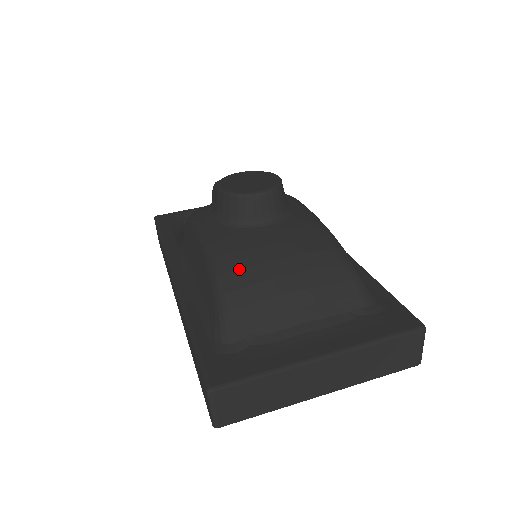
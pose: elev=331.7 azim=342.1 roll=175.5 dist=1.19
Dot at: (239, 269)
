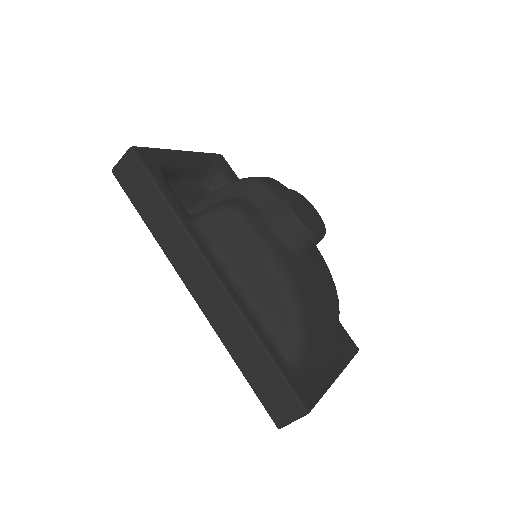
Dot at: (309, 305)
